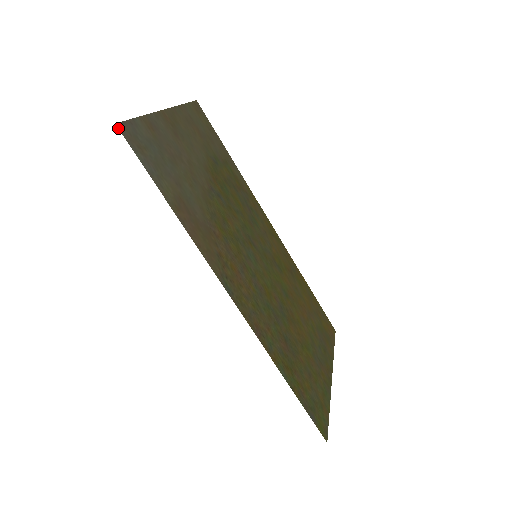
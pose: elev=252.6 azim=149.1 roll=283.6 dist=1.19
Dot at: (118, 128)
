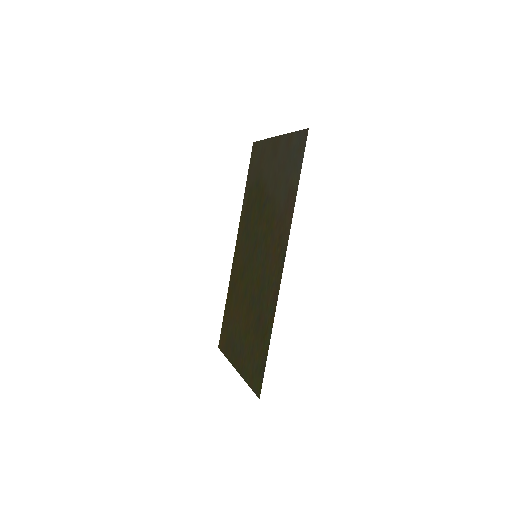
Dot at: occluded
